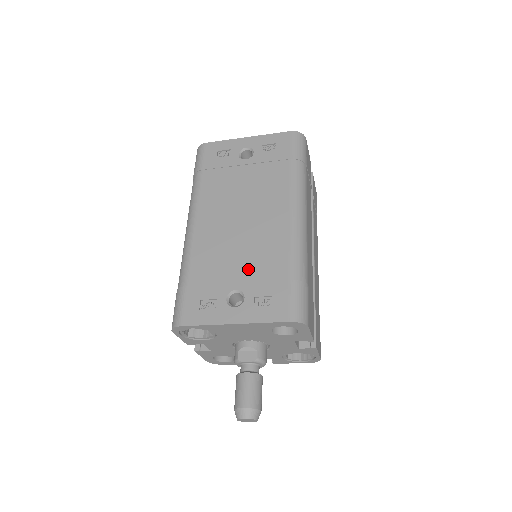
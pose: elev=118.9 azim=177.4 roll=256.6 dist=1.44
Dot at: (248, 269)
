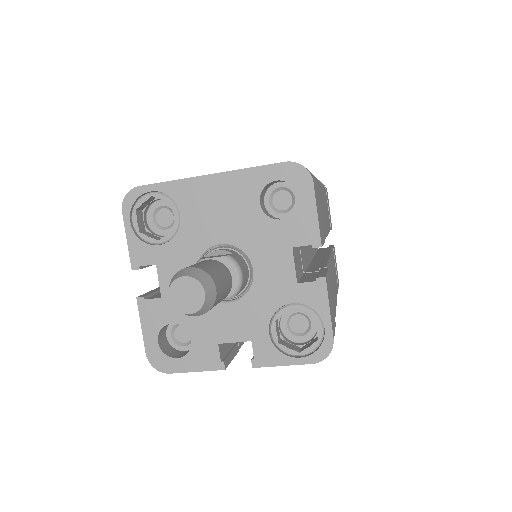
Dot at: occluded
